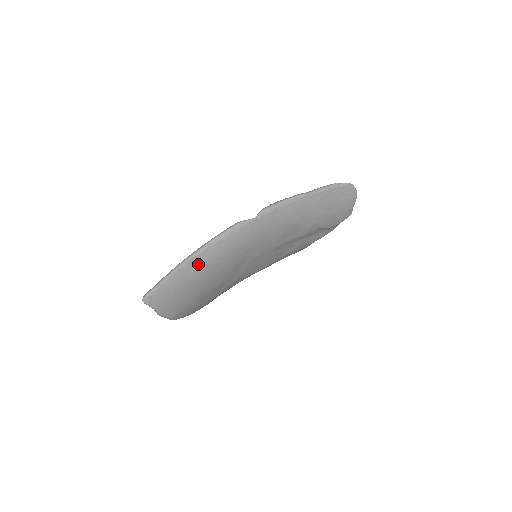
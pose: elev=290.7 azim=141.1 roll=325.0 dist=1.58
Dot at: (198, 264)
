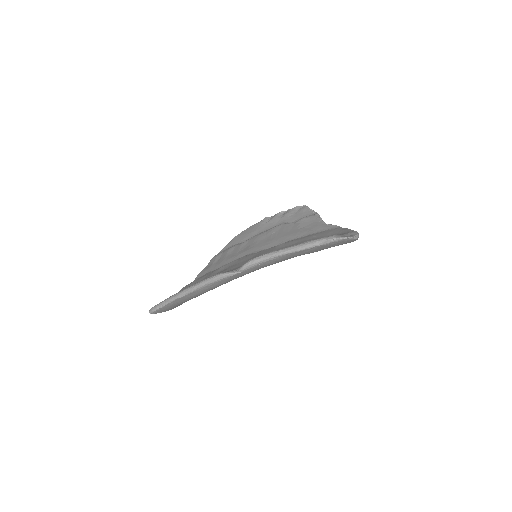
Dot at: (189, 297)
